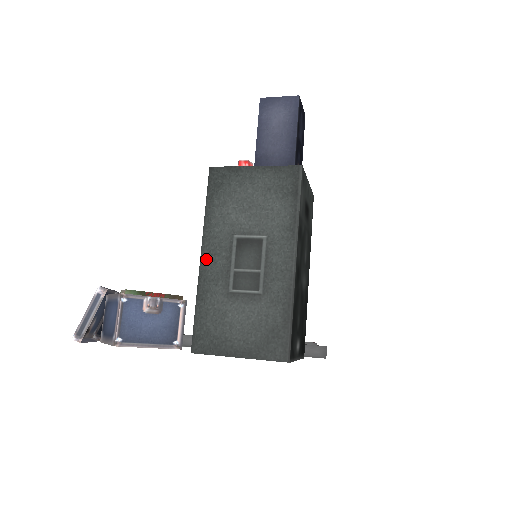
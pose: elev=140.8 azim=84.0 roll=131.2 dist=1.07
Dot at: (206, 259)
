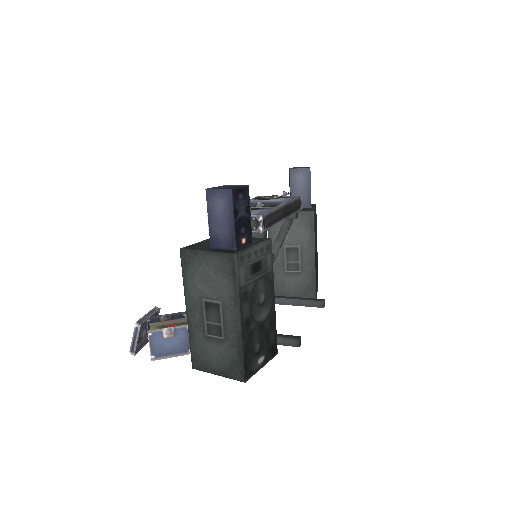
Dot at: (189, 313)
